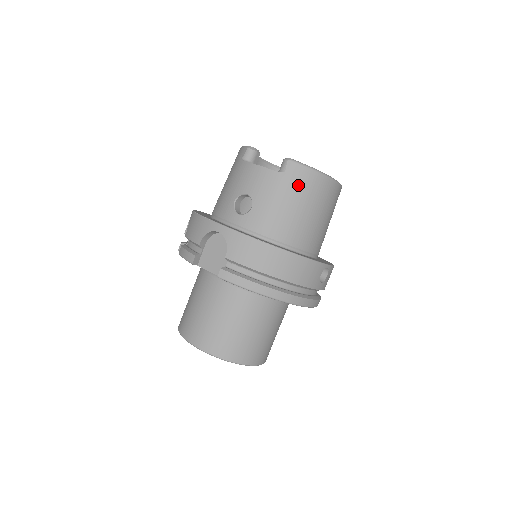
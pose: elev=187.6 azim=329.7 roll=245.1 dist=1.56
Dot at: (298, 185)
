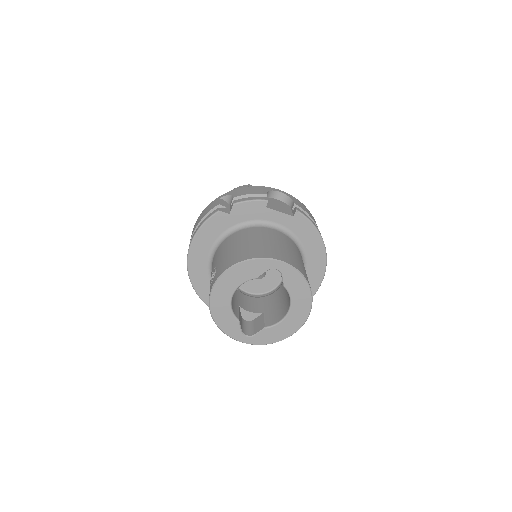
Dot at: occluded
